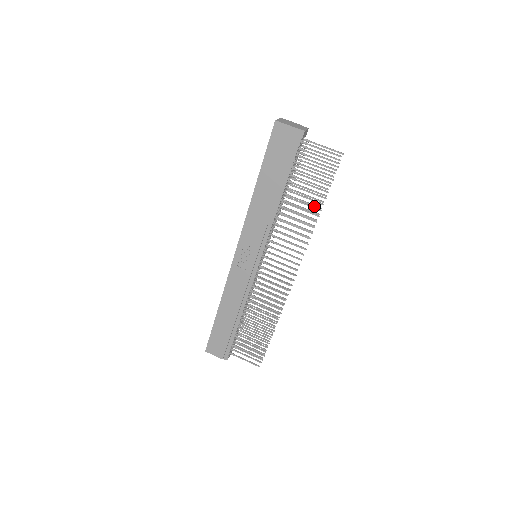
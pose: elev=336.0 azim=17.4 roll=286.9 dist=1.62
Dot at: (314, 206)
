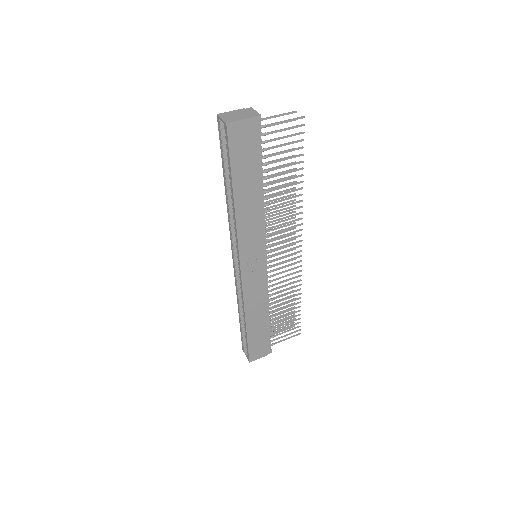
Dot at: occluded
